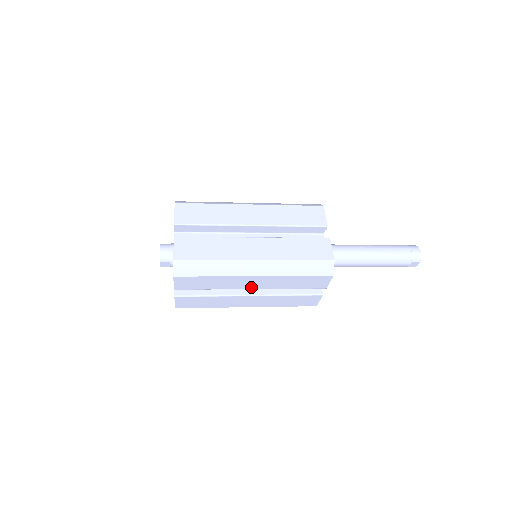
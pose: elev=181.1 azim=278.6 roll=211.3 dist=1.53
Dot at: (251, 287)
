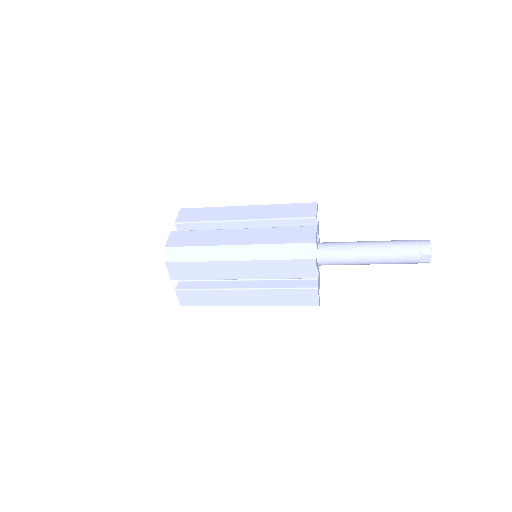
Dot at: (240, 276)
